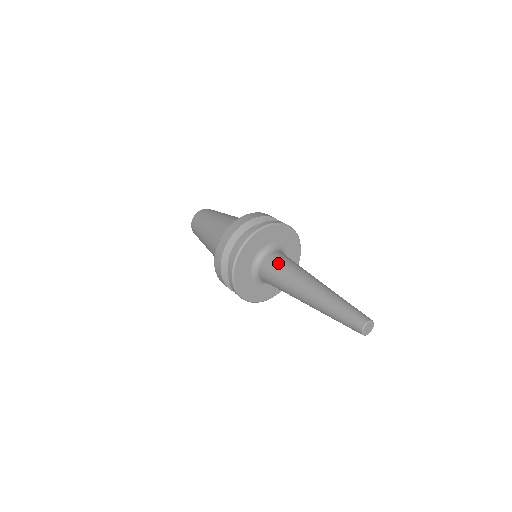
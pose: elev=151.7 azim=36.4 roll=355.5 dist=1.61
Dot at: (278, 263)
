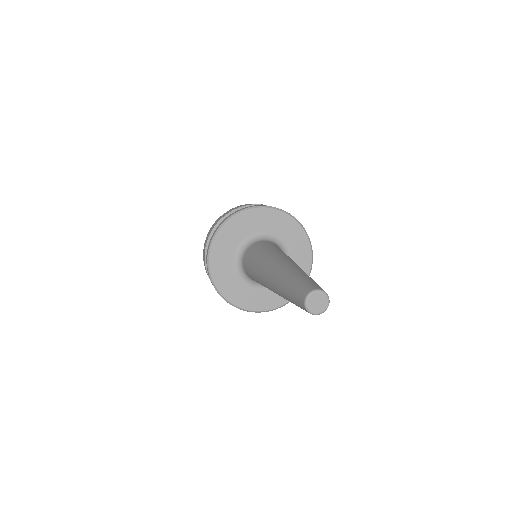
Dot at: (252, 254)
